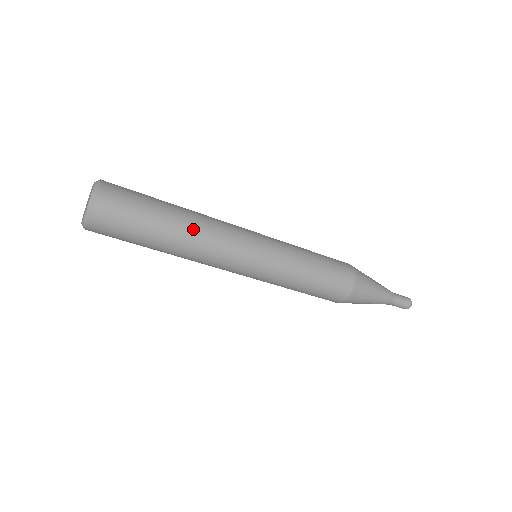
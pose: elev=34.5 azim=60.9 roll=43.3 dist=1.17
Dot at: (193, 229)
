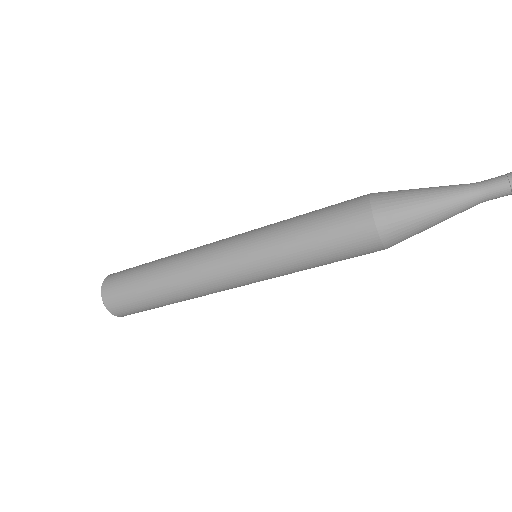
Dot at: (171, 272)
